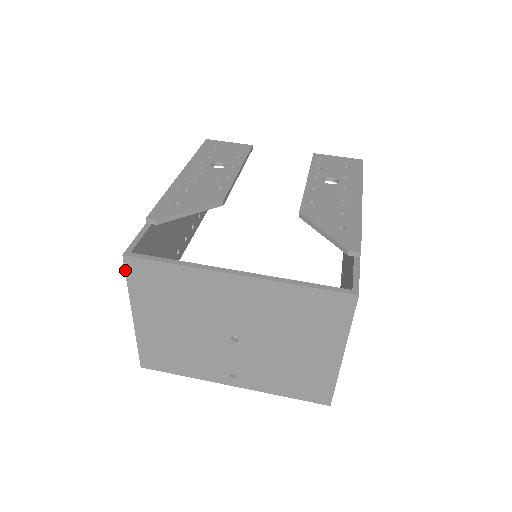
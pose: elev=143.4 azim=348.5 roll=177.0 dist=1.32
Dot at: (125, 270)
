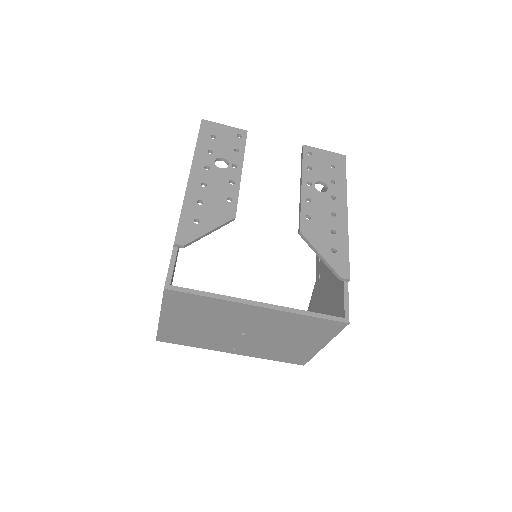
Dot at: (163, 296)
